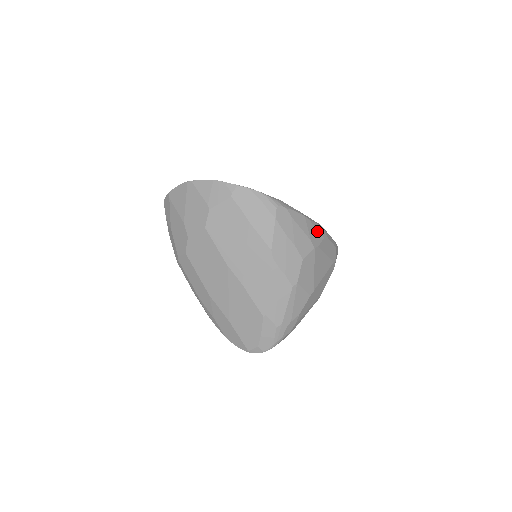
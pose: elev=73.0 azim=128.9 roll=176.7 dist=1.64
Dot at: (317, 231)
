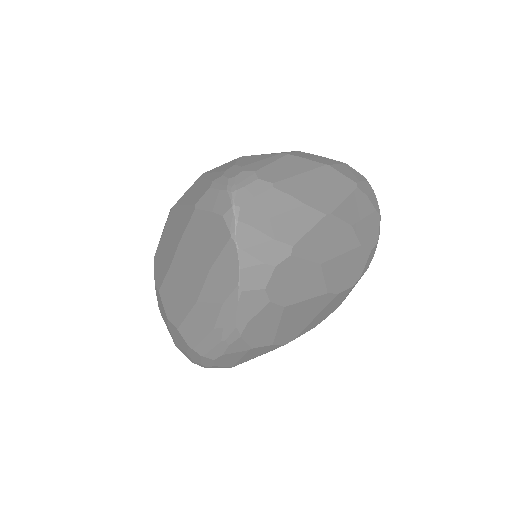
Dot at: occluded
